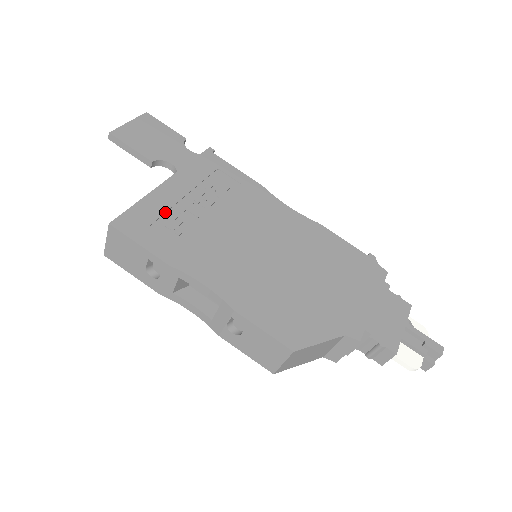
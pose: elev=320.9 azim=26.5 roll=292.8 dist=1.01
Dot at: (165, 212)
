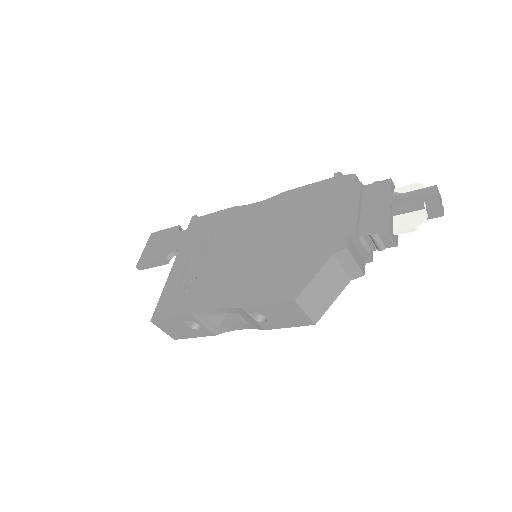
Dot at: (179, 285)
